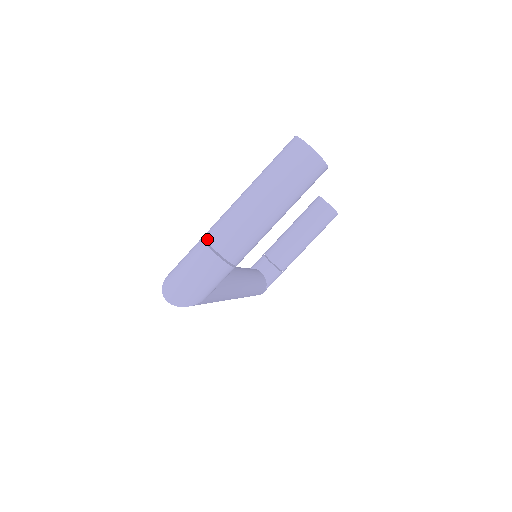
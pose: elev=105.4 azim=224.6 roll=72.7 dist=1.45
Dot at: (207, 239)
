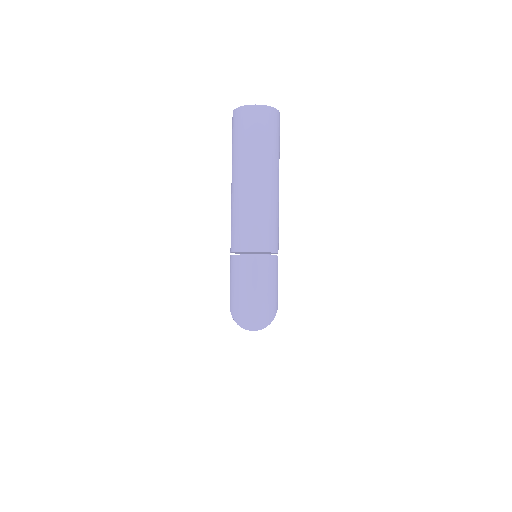
Dot at: (240, 250)
